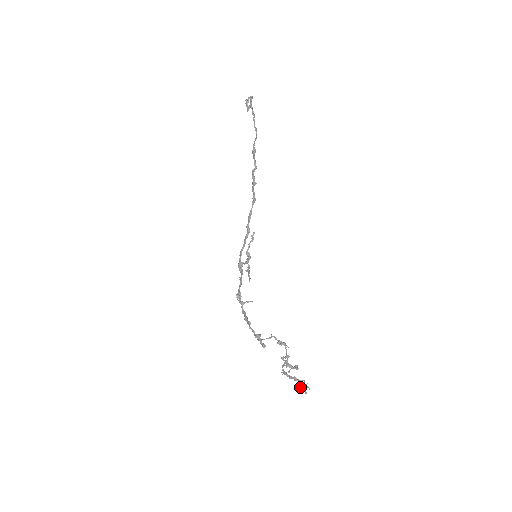
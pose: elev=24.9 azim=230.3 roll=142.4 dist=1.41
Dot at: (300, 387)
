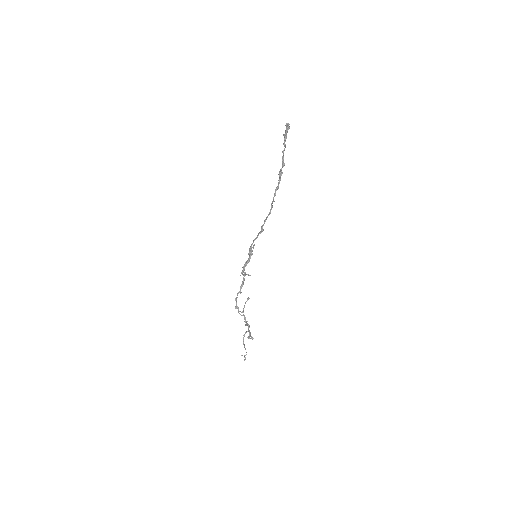
Dot at: occluded
